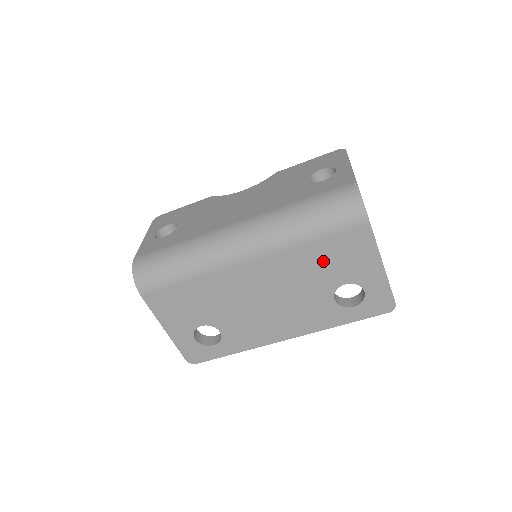
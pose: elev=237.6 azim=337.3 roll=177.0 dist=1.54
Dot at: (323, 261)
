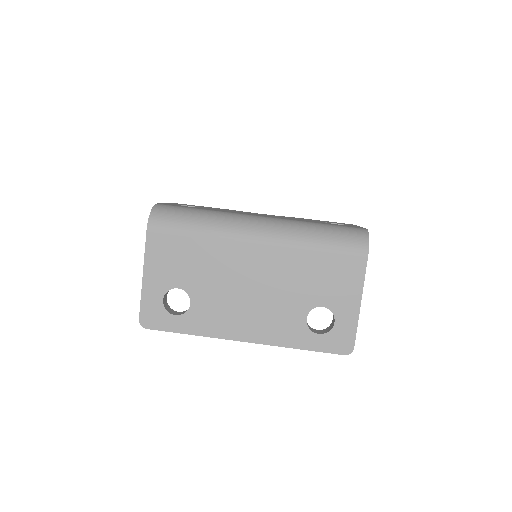
Dot at: (316, 275)
